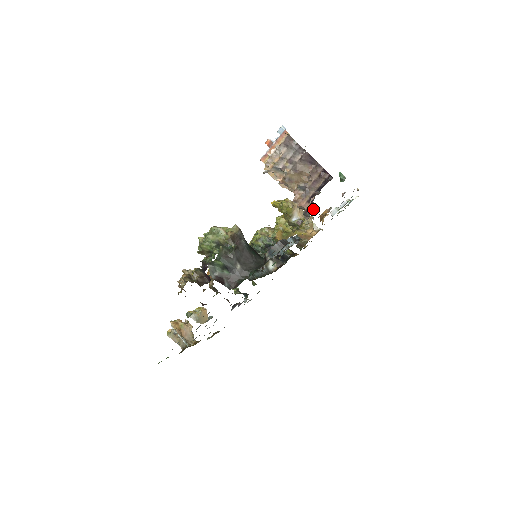
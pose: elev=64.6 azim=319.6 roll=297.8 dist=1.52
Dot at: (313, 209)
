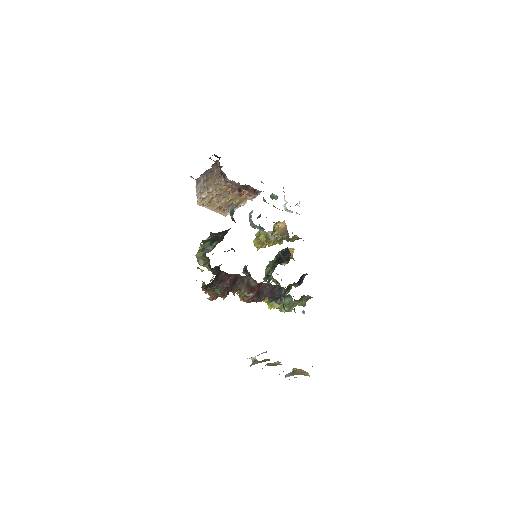
Dot at: (242, 189)
